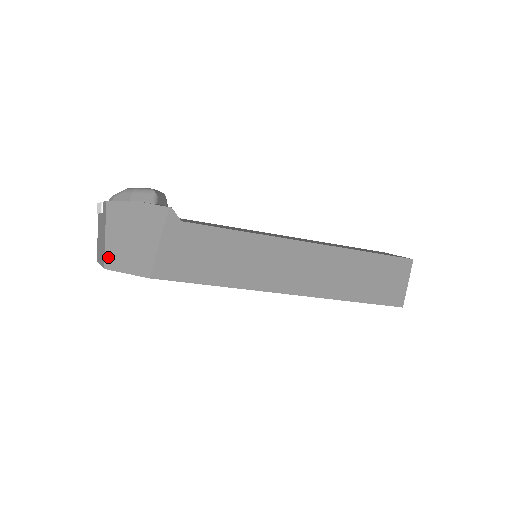
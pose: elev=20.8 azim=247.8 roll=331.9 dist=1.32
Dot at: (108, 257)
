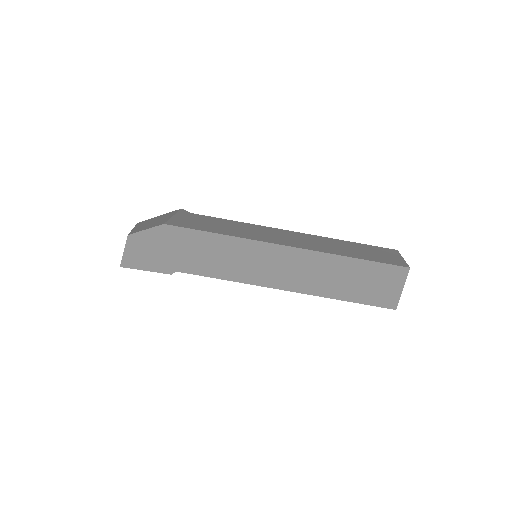
Dot at: (132, 232)
